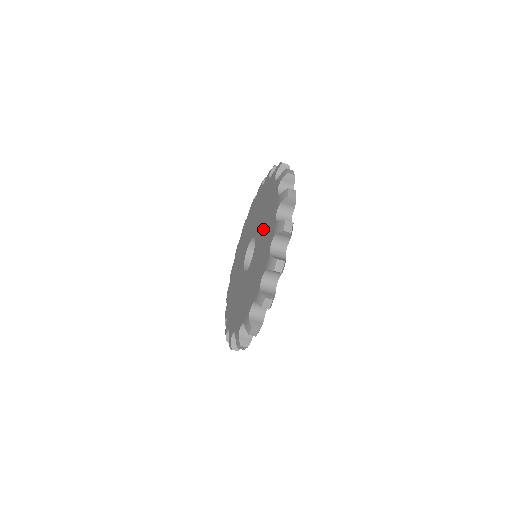
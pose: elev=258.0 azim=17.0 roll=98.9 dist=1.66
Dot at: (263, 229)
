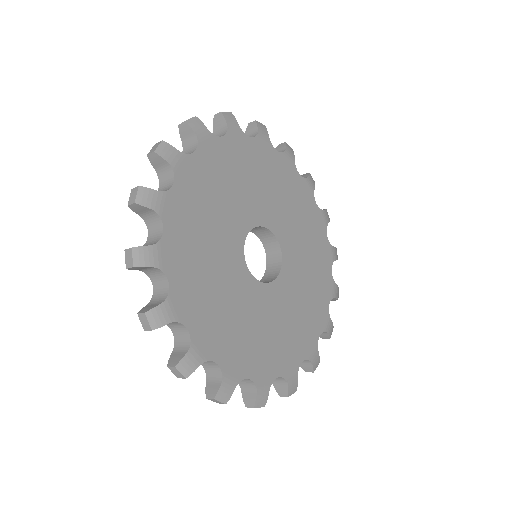
Dot at: occluded
